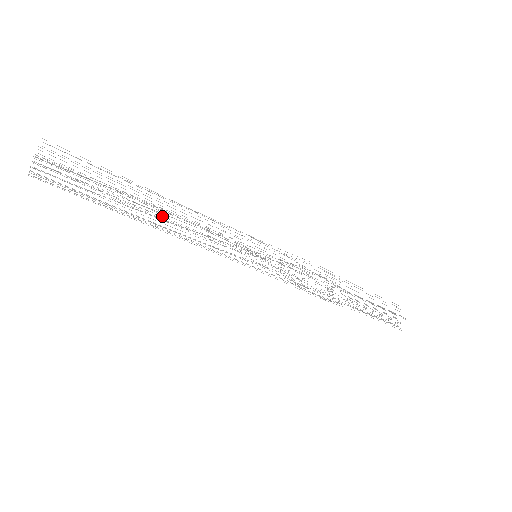
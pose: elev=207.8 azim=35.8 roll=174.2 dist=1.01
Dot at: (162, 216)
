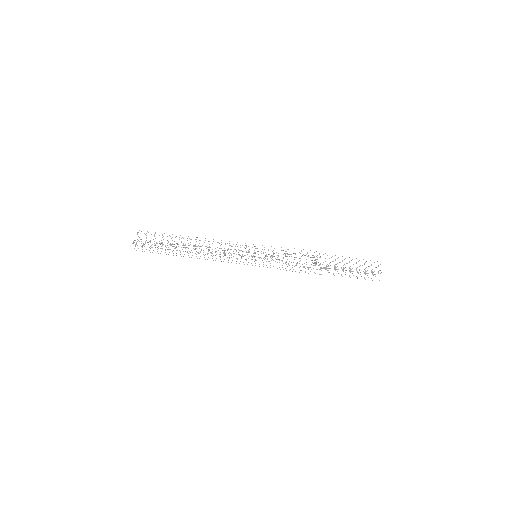
Dot at: occluded
